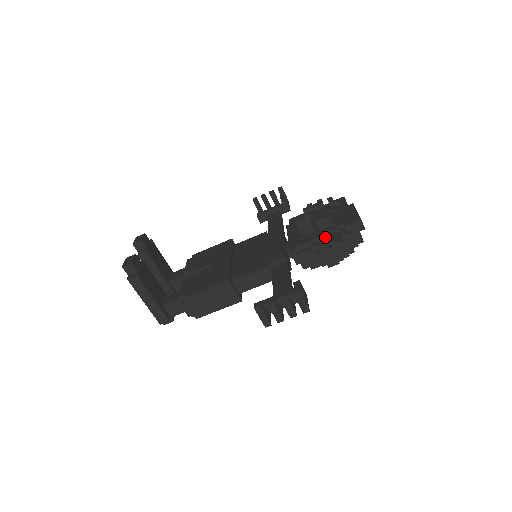
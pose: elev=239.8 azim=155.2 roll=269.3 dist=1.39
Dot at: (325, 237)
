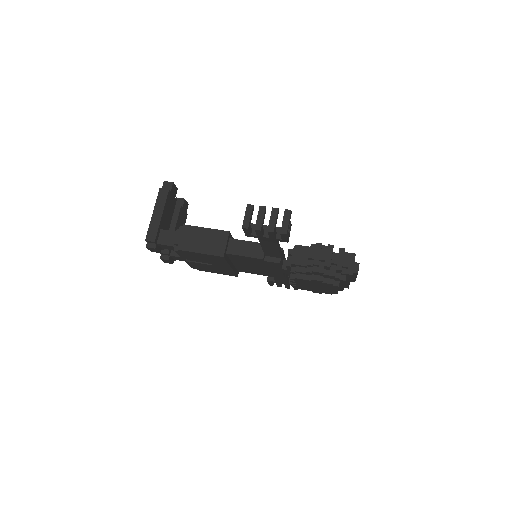
Dot at: occluded
